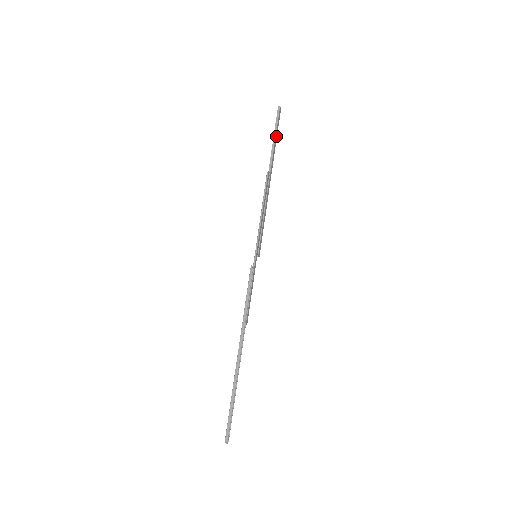
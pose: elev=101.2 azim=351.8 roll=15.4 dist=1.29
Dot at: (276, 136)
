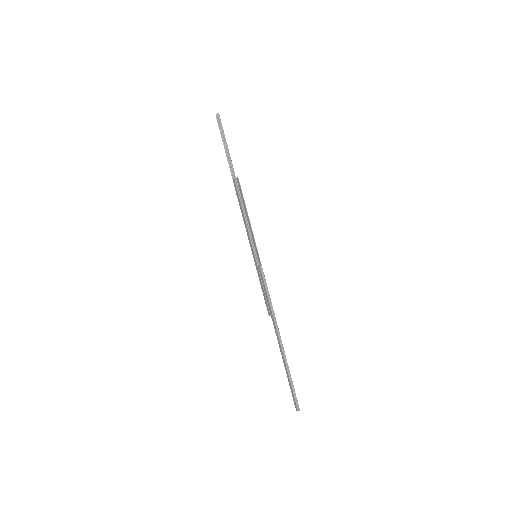
Dot at: (225, 142)
